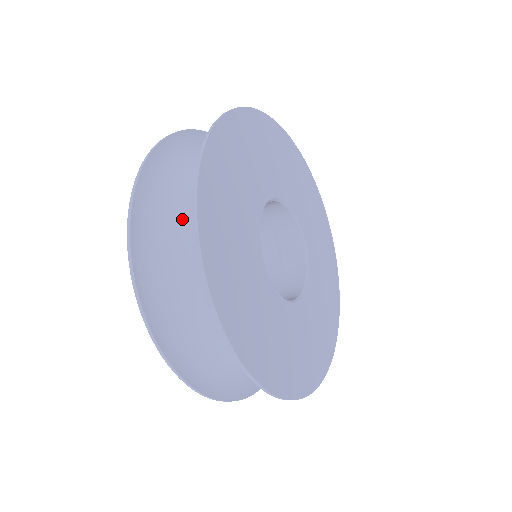
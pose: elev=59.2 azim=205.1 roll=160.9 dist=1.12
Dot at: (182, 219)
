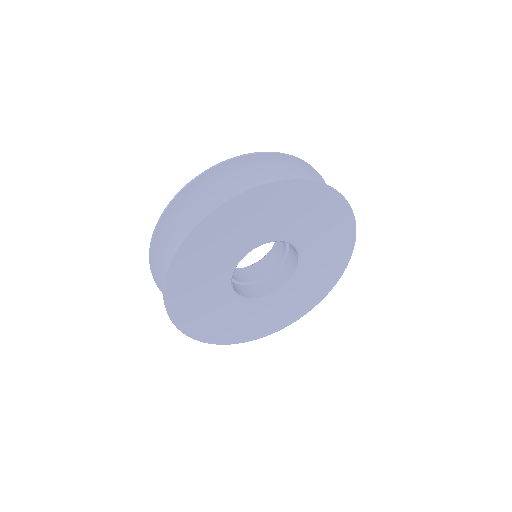
Dot at: occluded
